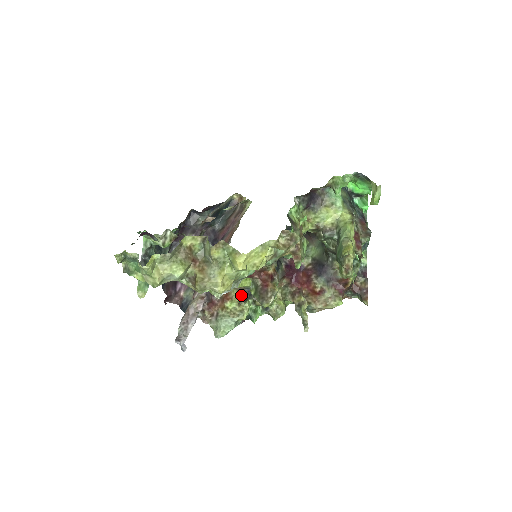
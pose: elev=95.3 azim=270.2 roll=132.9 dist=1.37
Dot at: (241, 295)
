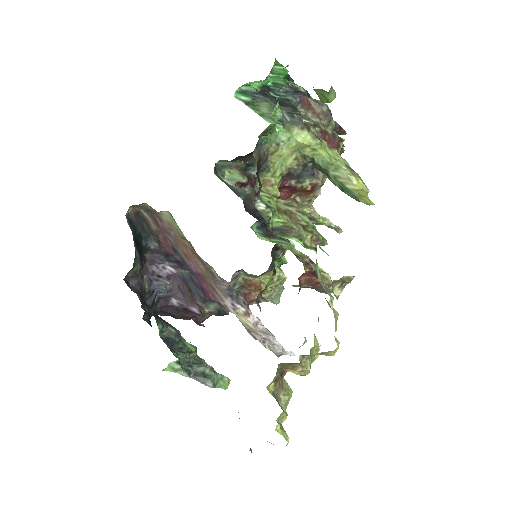
Dot at: (267, 275)
